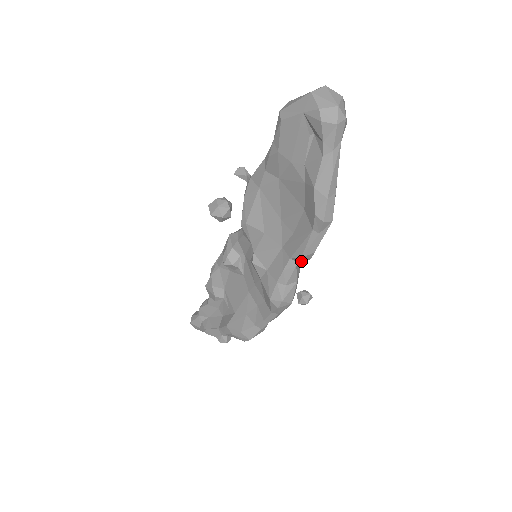
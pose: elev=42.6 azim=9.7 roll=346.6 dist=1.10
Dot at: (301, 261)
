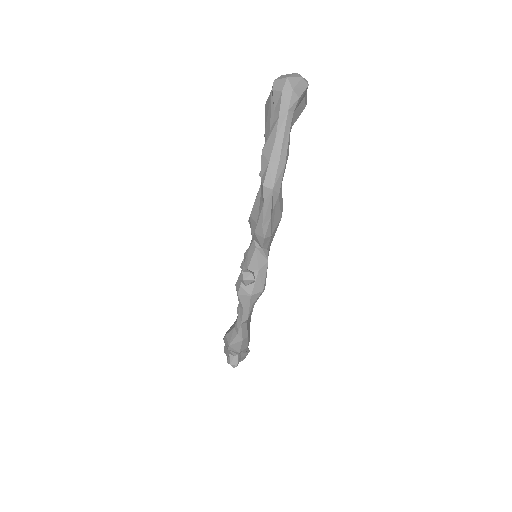
Dot at: (259, 242)
